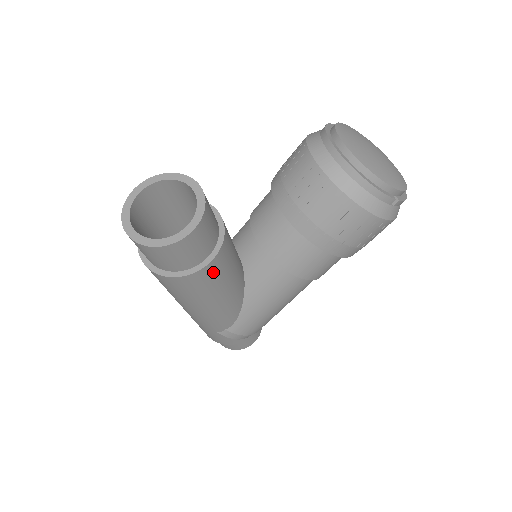
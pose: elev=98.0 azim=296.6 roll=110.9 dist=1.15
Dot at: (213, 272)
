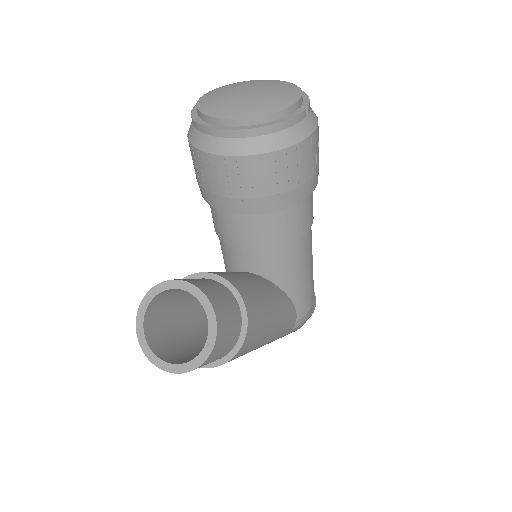
Dot at: (254, 314)
